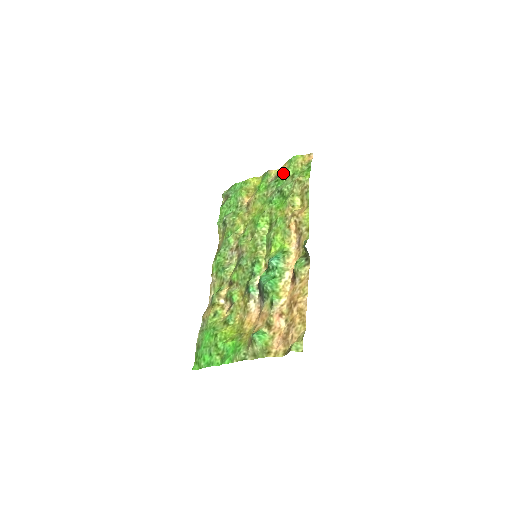
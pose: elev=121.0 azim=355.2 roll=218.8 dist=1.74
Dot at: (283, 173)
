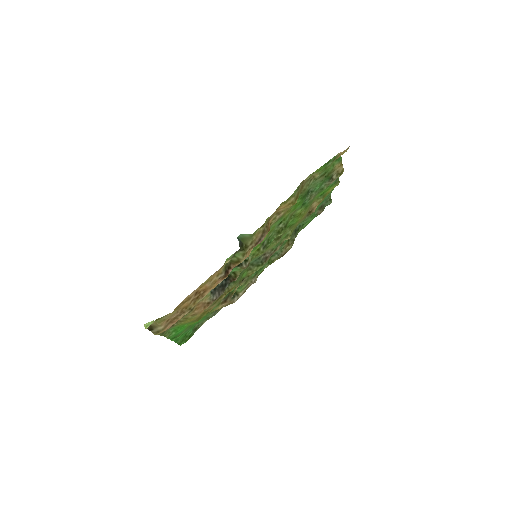
Dot at: (331, 174)
